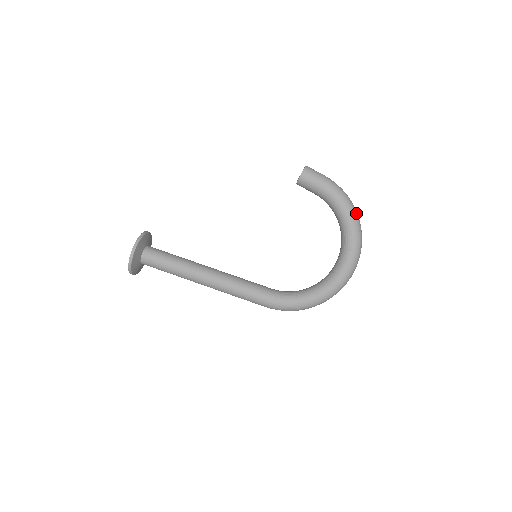
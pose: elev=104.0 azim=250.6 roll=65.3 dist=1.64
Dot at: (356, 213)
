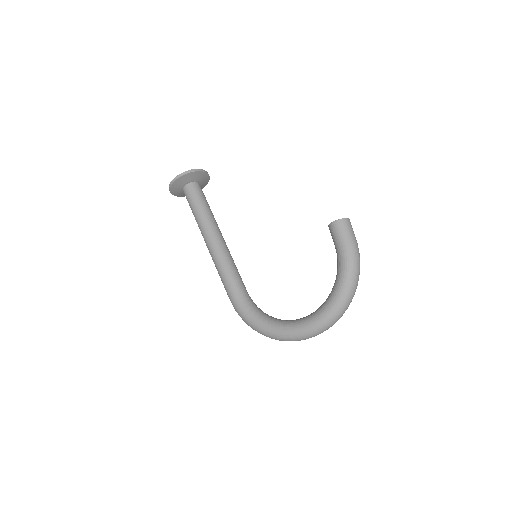
Dot at: (352, 292)
